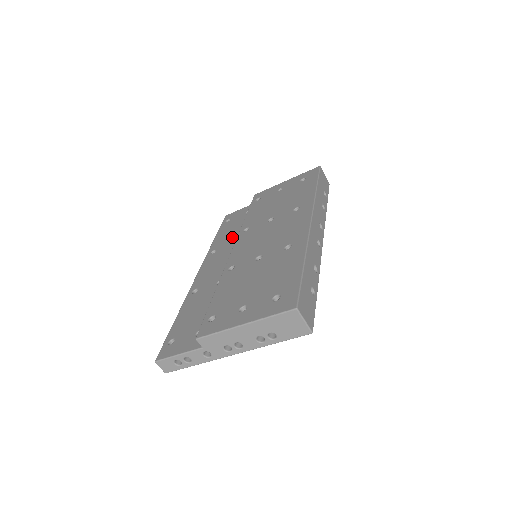
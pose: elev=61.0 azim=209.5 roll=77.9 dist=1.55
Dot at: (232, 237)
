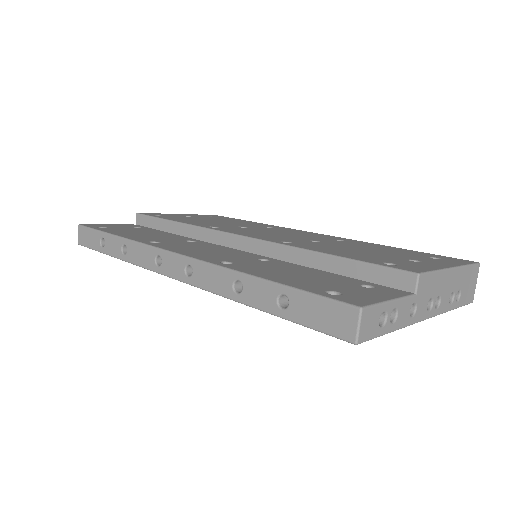
Dot at: (166, 237)
